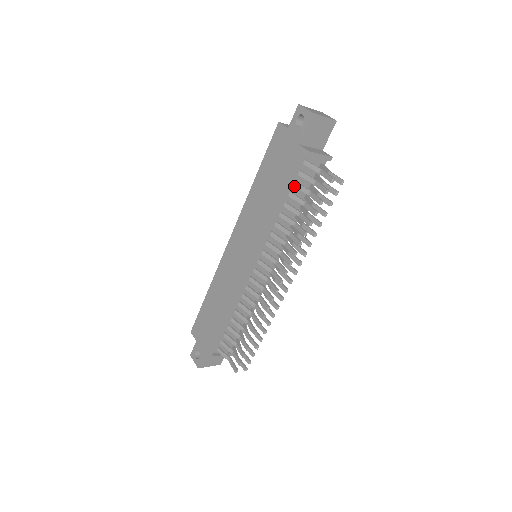
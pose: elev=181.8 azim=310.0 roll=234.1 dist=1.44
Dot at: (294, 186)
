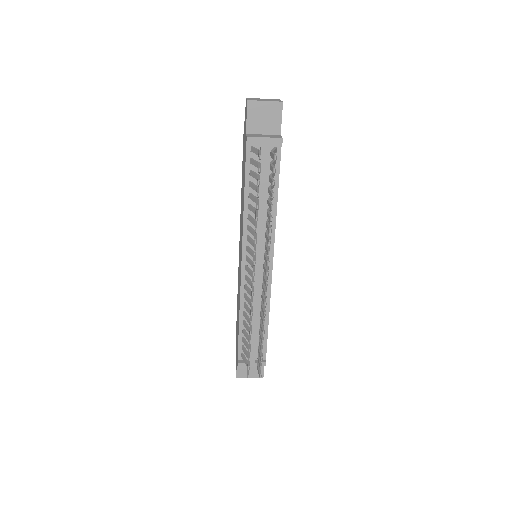
Dot at: (250, 175)
